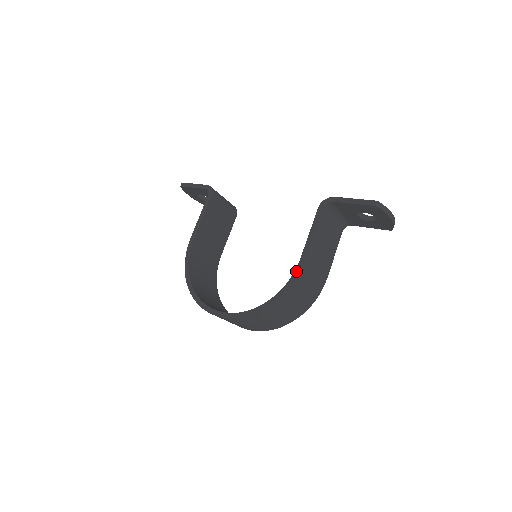
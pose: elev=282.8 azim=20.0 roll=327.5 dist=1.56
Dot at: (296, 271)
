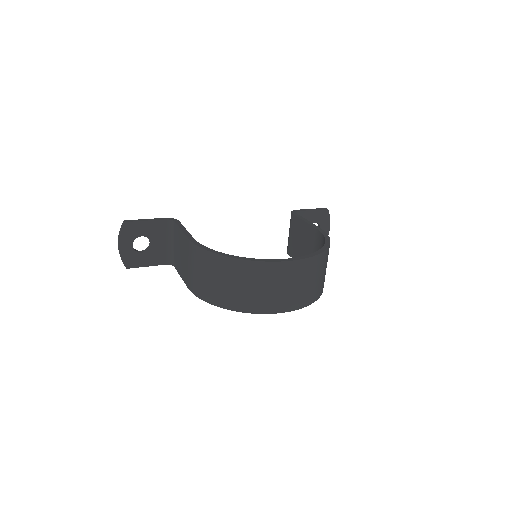
Dot at: (322, 231)
